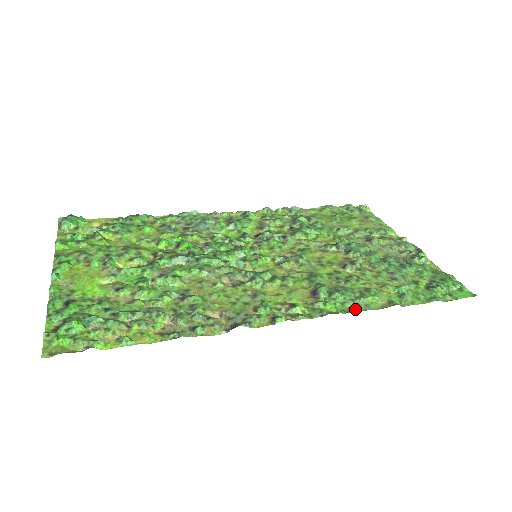
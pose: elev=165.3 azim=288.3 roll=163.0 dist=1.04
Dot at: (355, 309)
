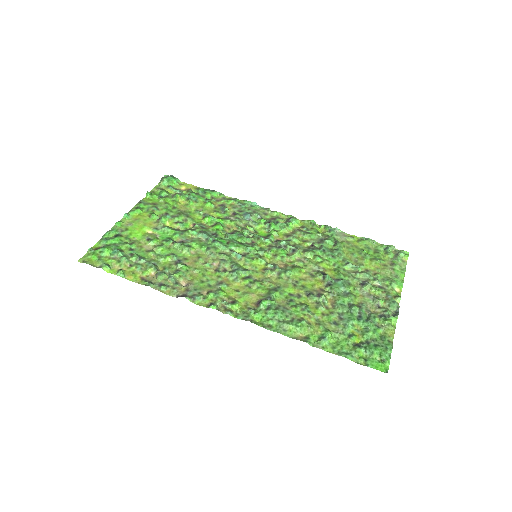
Dot at: (273, 328)
